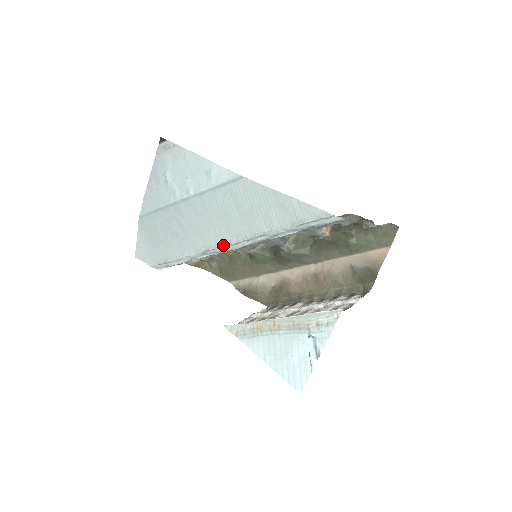
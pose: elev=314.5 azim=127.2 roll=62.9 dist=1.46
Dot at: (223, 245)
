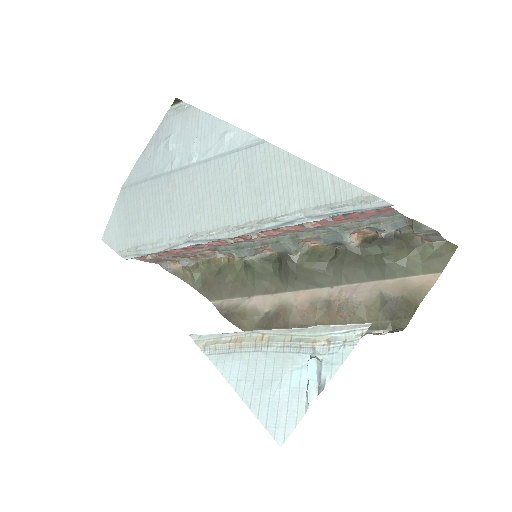
Dot at: (217, 230)
